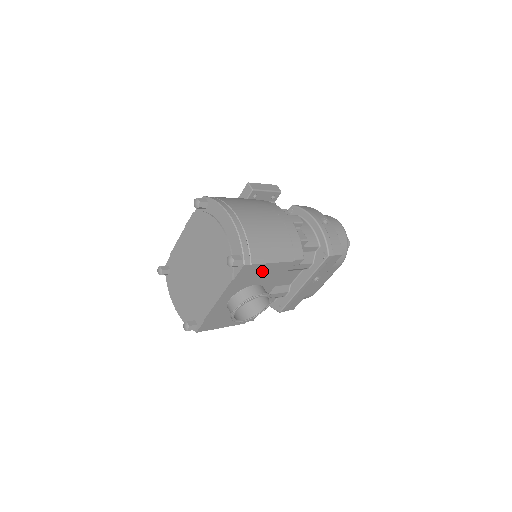
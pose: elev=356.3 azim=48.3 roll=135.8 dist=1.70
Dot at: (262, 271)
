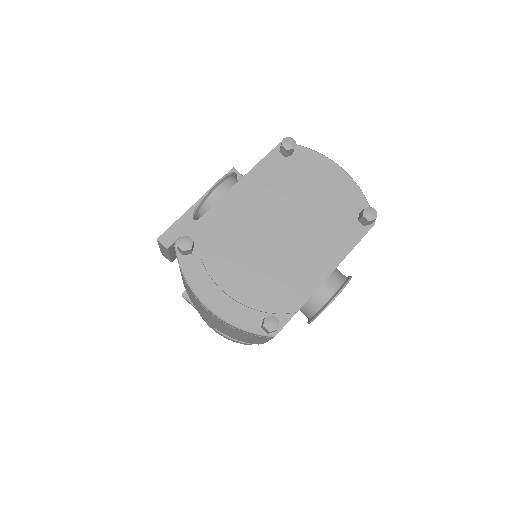
Dot at: occluded
